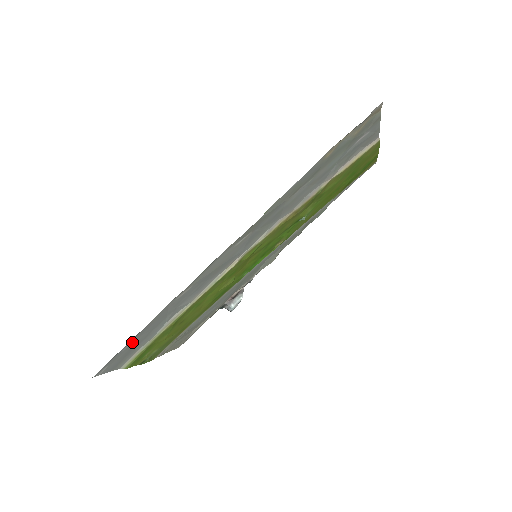
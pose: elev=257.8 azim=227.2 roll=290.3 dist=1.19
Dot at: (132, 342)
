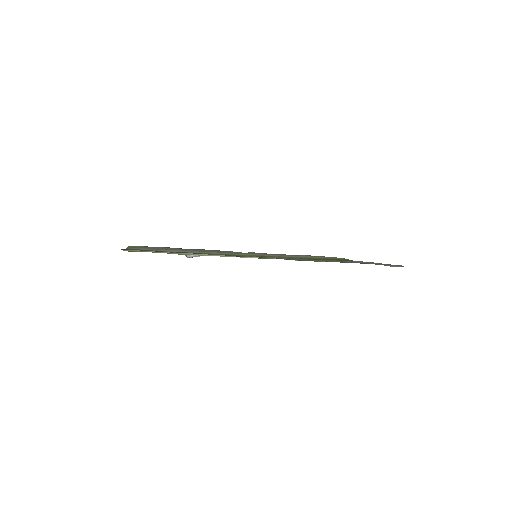
Dot at: occluded
